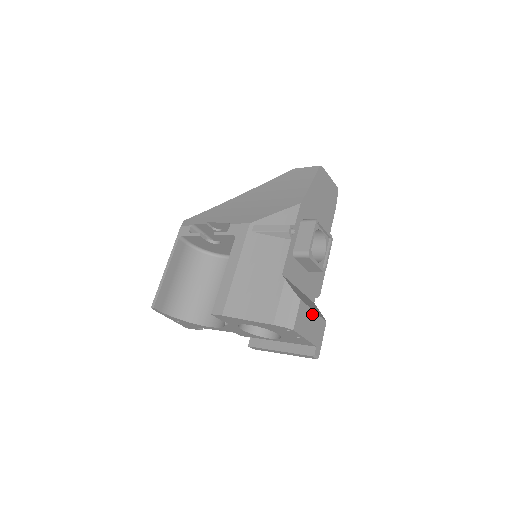
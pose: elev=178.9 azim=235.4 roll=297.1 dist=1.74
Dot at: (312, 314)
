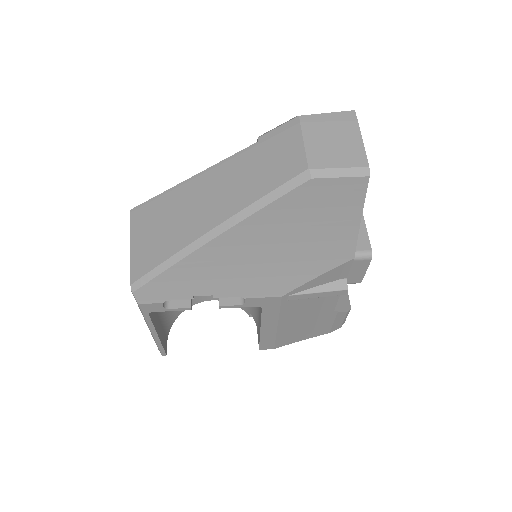
Dot at: occluded
